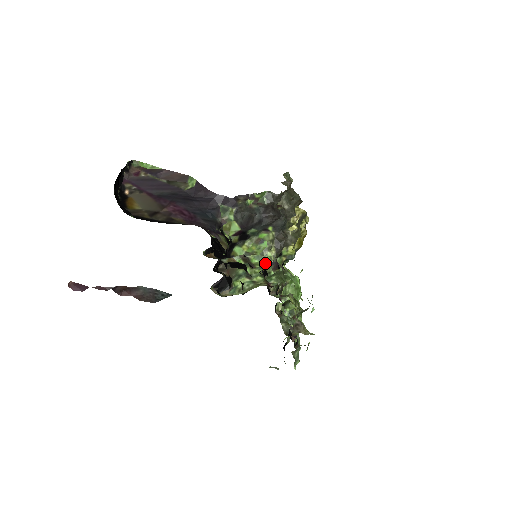
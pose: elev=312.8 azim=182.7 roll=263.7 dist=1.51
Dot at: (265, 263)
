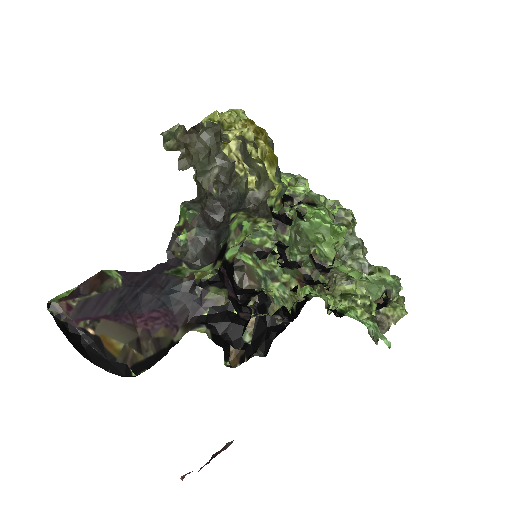
Dot at: (268, 236)
